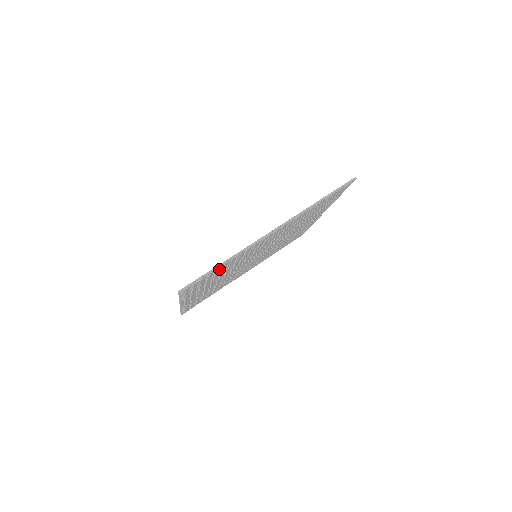
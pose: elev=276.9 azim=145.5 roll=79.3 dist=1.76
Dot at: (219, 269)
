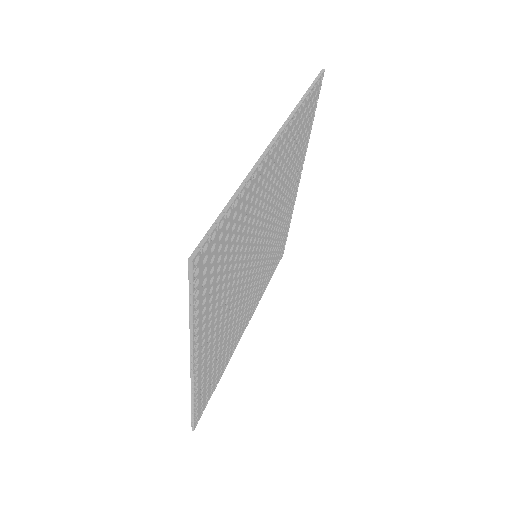
Dot at: (231, 221)
